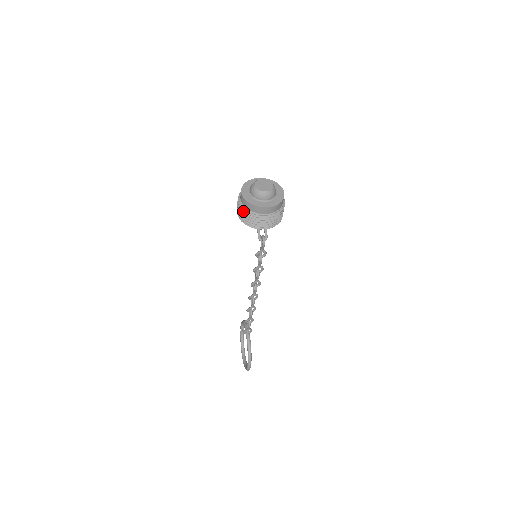
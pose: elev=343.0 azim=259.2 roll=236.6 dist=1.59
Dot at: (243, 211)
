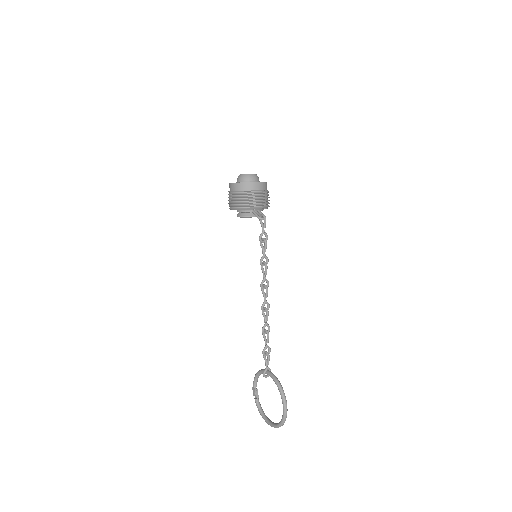
Dot at: (238, 196)
